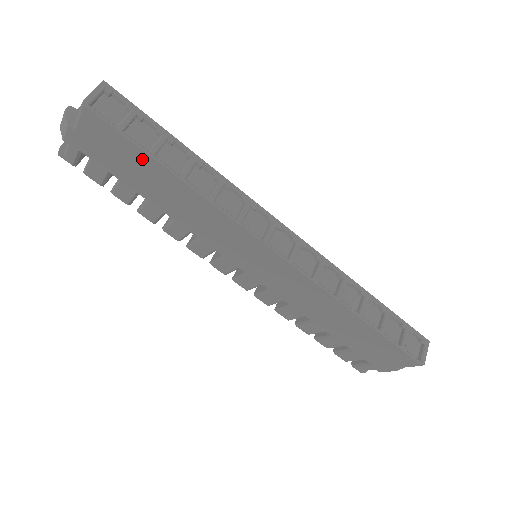
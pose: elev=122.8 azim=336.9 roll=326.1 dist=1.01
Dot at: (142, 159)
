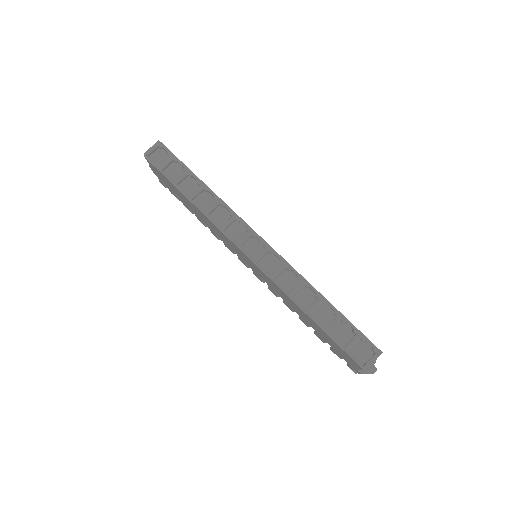
Dot at: (173, 186)
